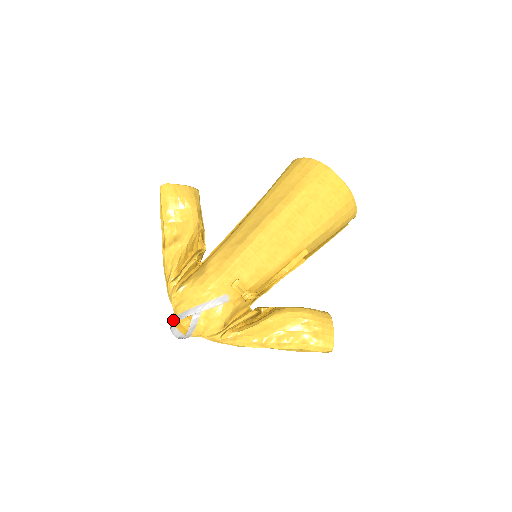
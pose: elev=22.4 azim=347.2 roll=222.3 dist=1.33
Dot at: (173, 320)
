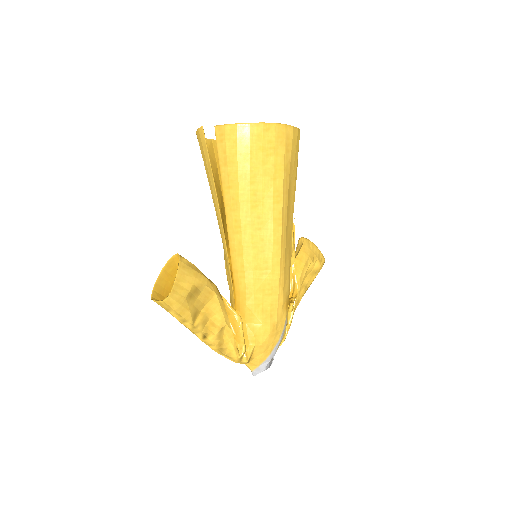
Dot at: (256, 372)
